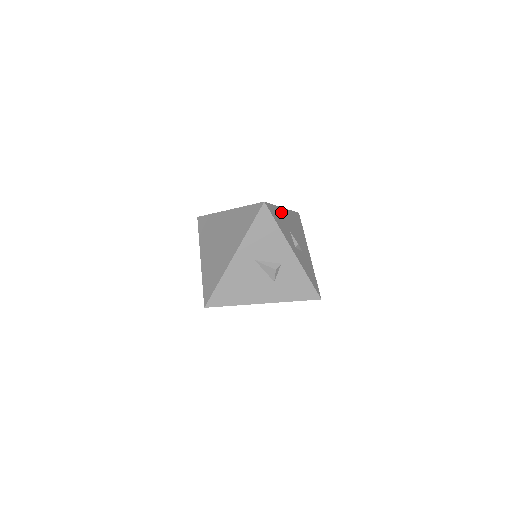
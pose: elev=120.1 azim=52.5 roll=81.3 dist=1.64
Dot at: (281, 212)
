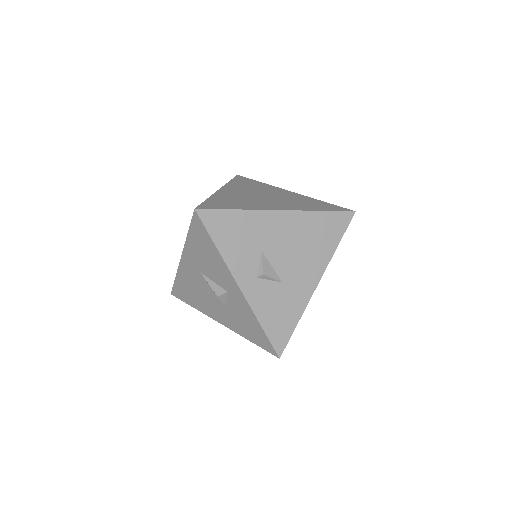
Dot at: (258, 219)
